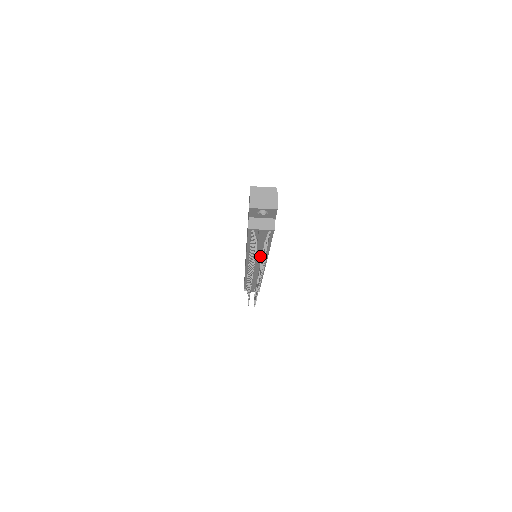
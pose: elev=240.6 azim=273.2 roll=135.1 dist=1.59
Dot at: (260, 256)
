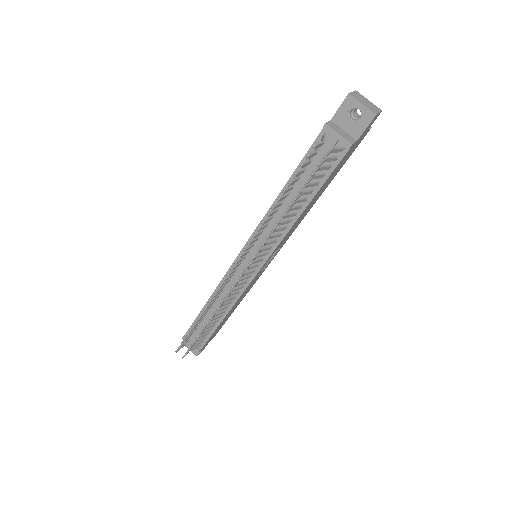
Dot at: (275, 232)
